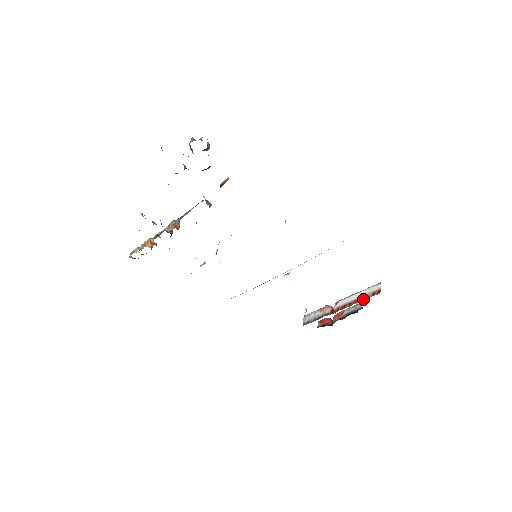
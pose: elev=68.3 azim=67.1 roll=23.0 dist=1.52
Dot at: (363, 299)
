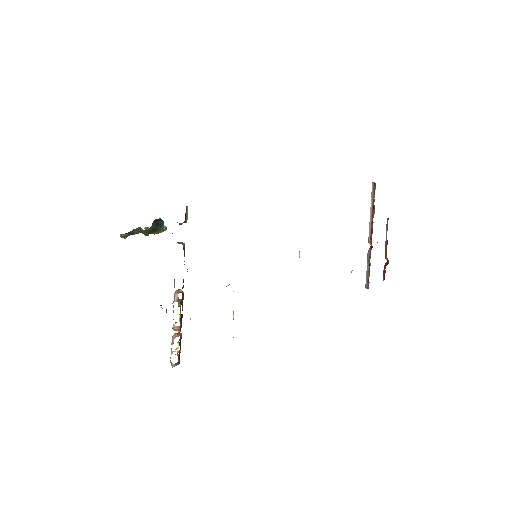
Dot at: (373, 205)
